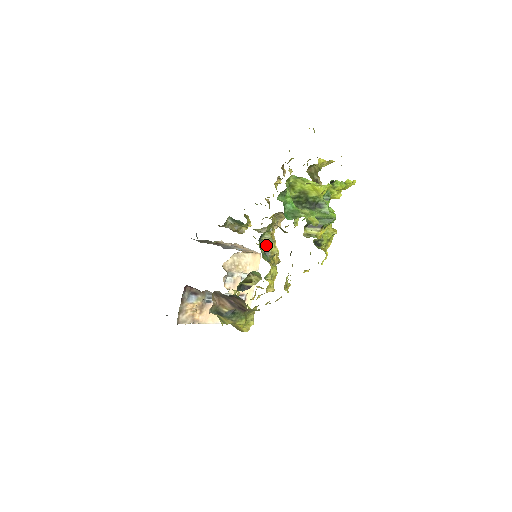
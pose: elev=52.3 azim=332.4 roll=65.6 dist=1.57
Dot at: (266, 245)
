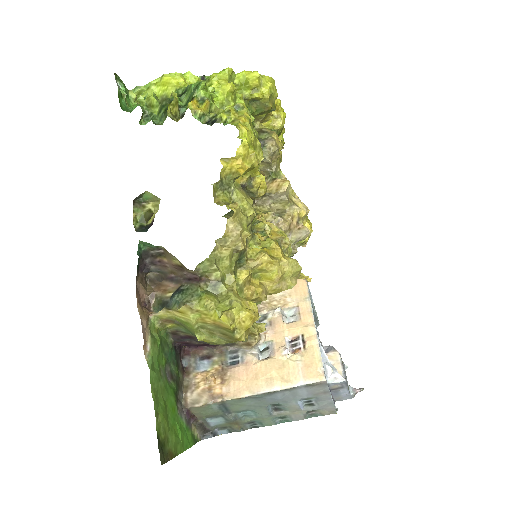
Dot at: occluded
